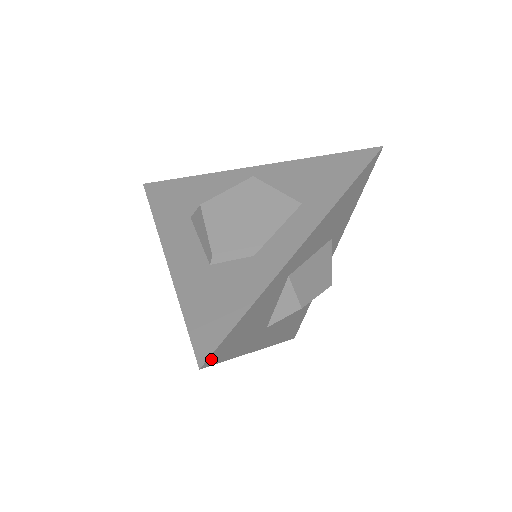
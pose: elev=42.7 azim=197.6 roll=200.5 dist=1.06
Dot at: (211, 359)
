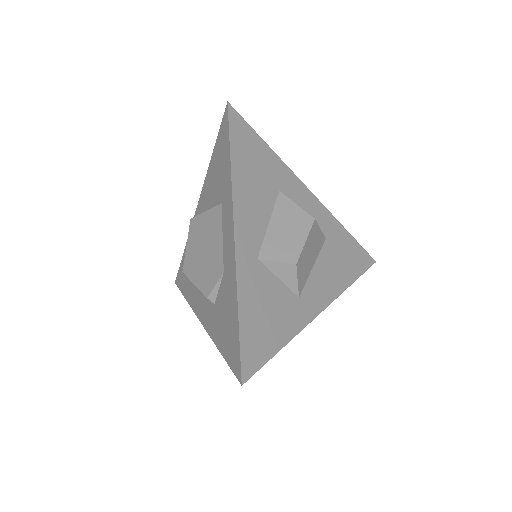
Dot at: (247, 370)
